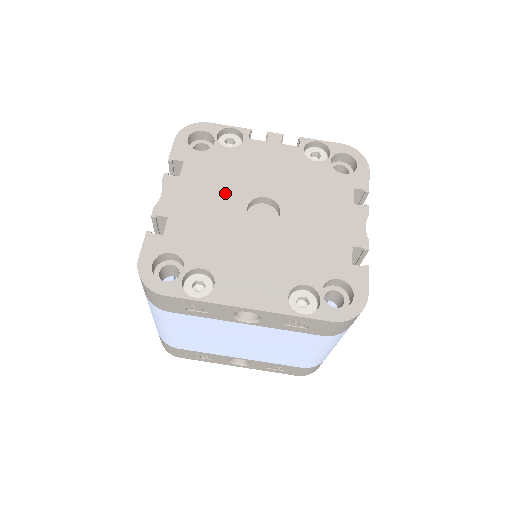
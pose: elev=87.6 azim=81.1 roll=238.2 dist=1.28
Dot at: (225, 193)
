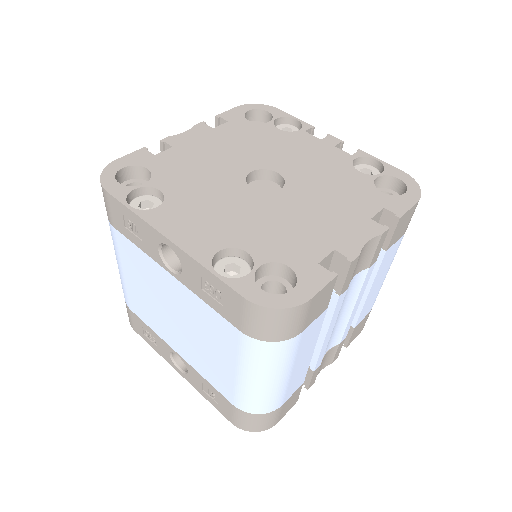
Dot at: (242, 154)
